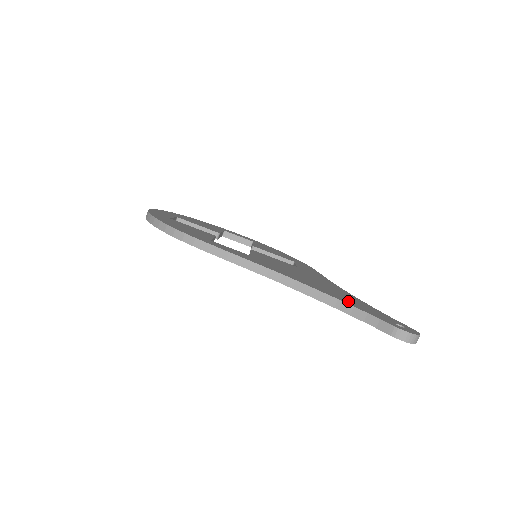
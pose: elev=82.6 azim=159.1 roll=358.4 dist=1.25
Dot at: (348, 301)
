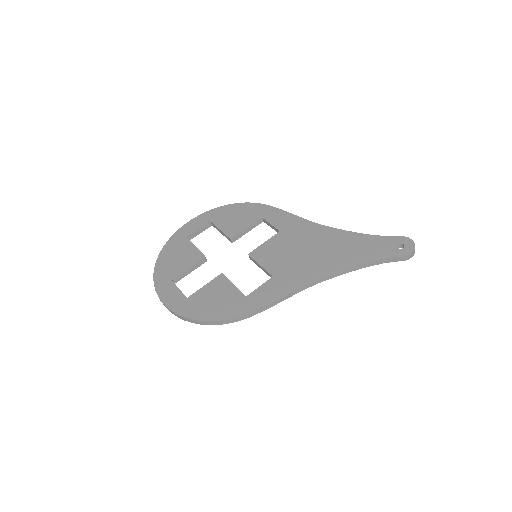
Dot at: (361, 256)
